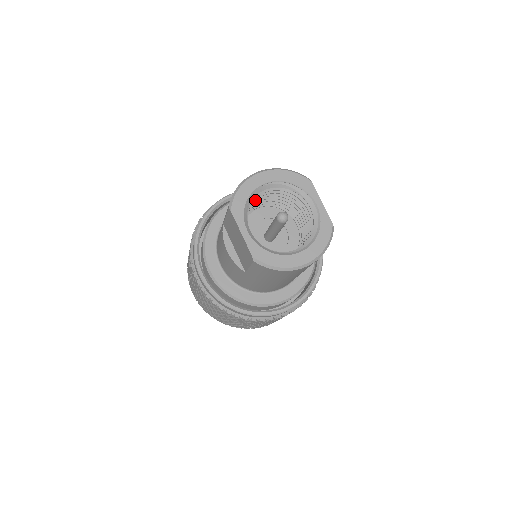
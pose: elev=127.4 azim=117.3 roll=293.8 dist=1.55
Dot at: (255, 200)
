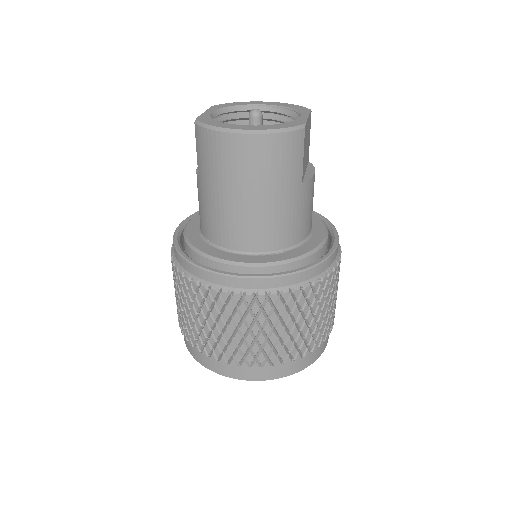
Dot at: occluded
